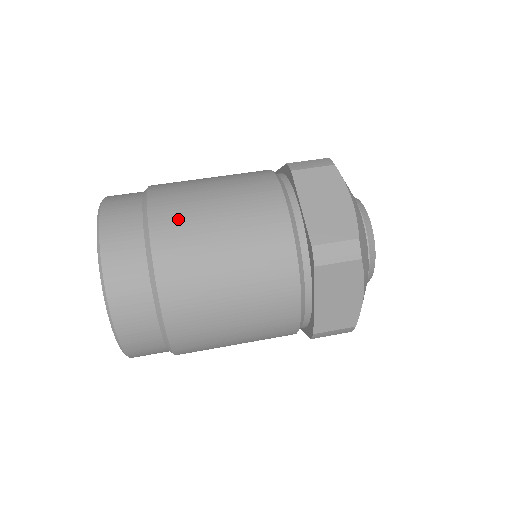
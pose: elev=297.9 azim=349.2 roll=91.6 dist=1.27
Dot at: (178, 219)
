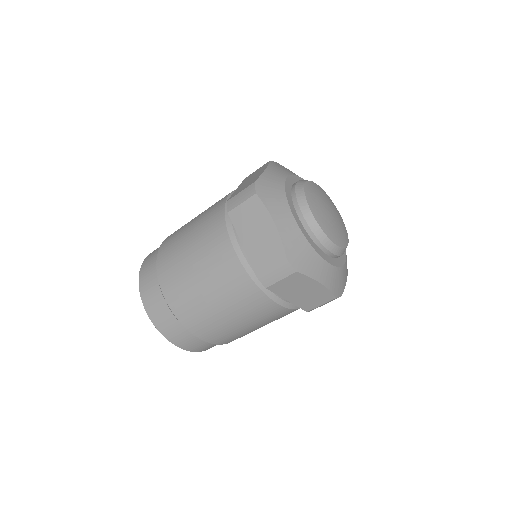
Dot at: (174, 281)
